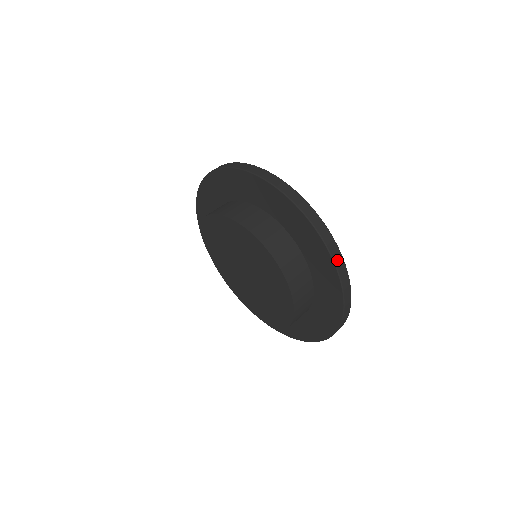
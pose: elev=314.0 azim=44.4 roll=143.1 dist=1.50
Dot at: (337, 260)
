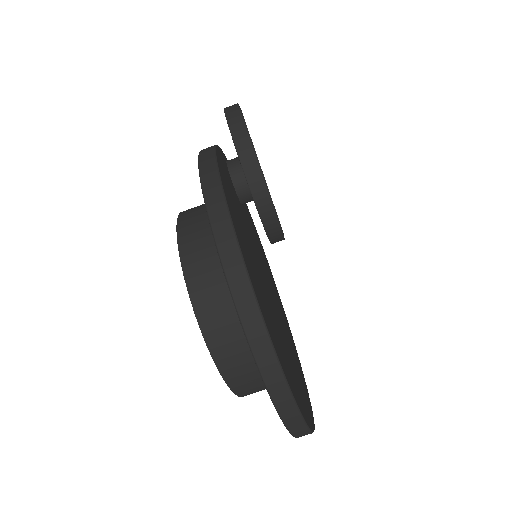
Dot at: occluded
